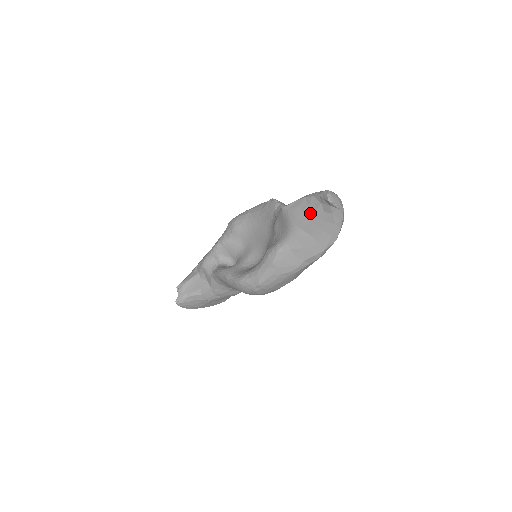
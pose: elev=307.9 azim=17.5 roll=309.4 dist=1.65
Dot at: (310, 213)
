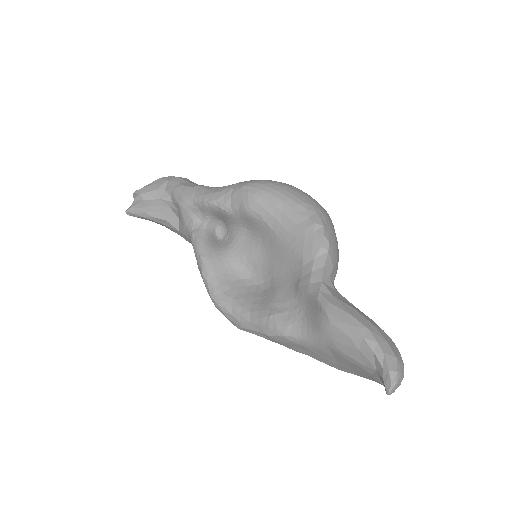
Dot at: (354, 357)
